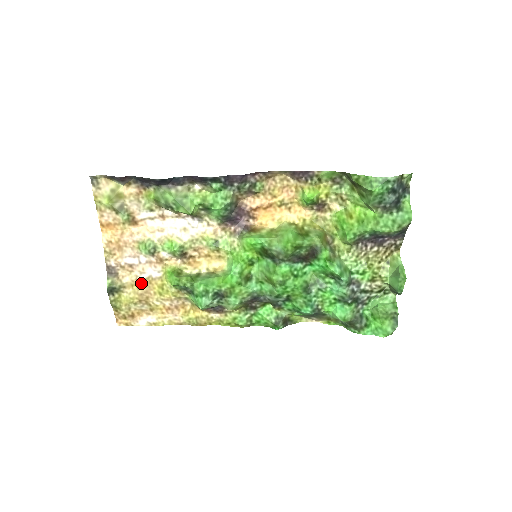
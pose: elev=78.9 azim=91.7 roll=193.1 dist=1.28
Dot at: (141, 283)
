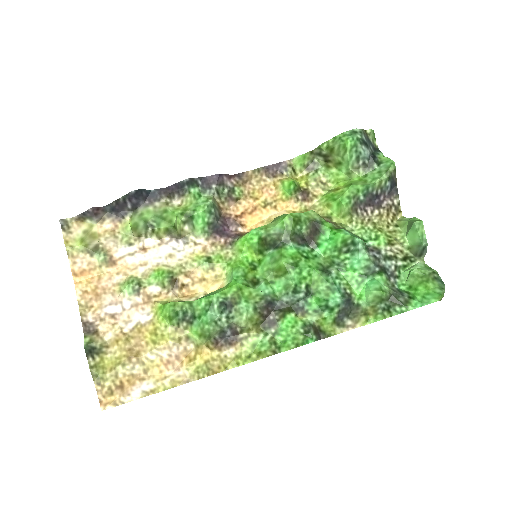
Dot at: (128, 335)
